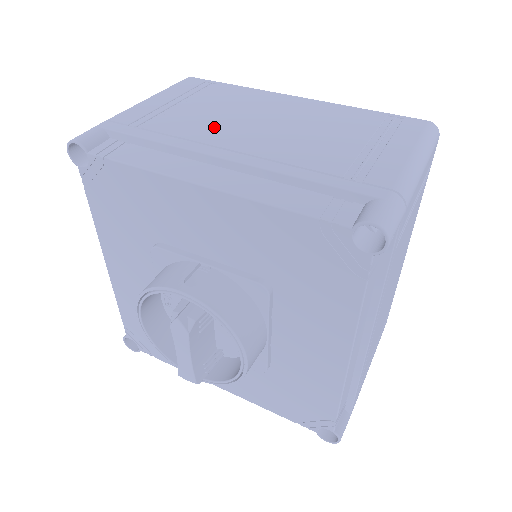
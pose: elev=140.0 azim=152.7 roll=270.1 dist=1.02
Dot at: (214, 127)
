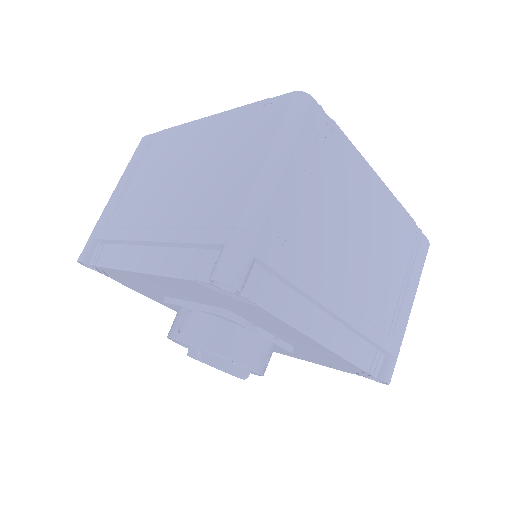
Dot at: (145, 202)
